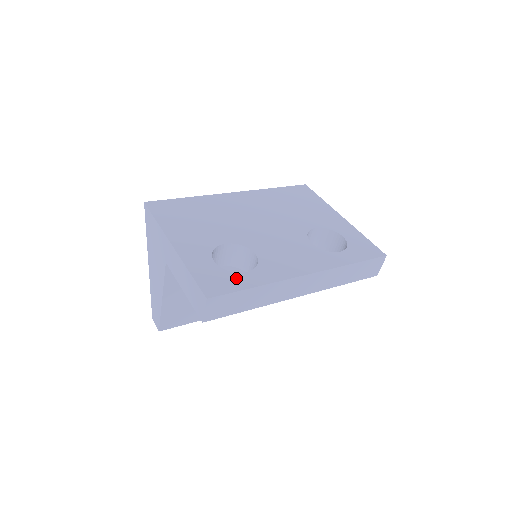
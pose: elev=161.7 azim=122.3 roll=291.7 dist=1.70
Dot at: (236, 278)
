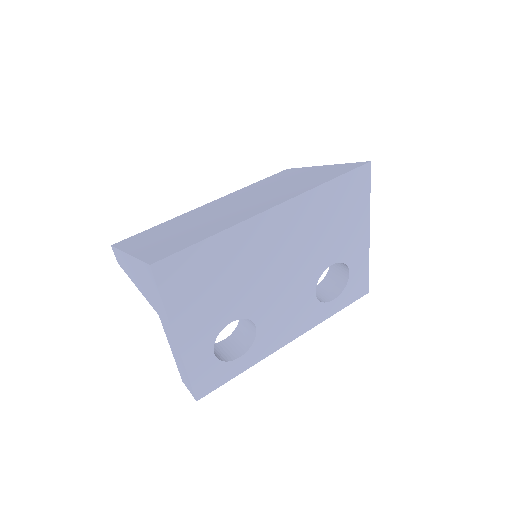
Dot at: (228, 369)
